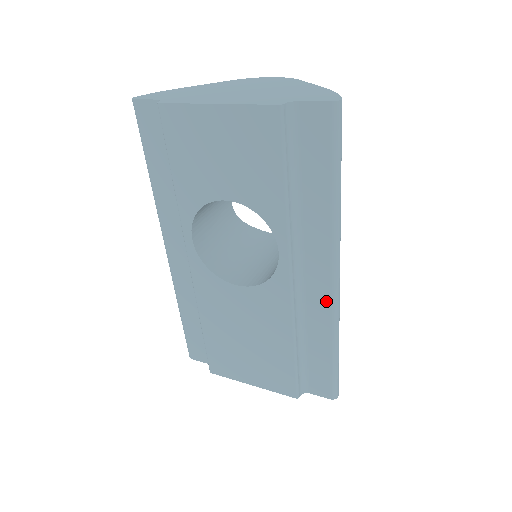
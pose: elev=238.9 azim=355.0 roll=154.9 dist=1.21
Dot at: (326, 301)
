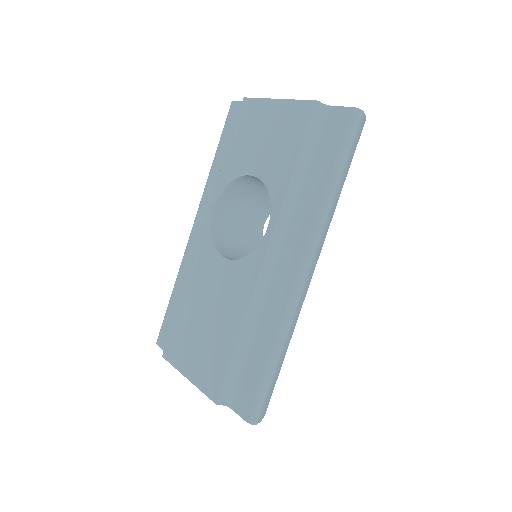
Dot at: (286, 292)
